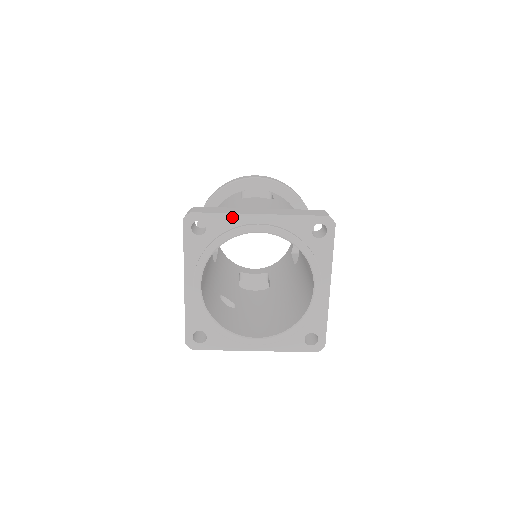
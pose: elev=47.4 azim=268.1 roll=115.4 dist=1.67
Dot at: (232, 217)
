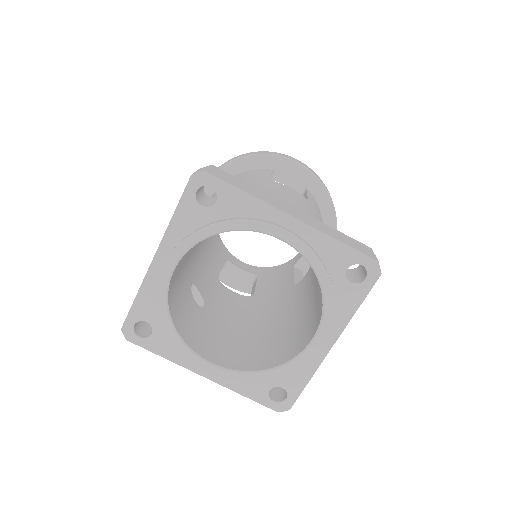
Dot at: (256, 203)
